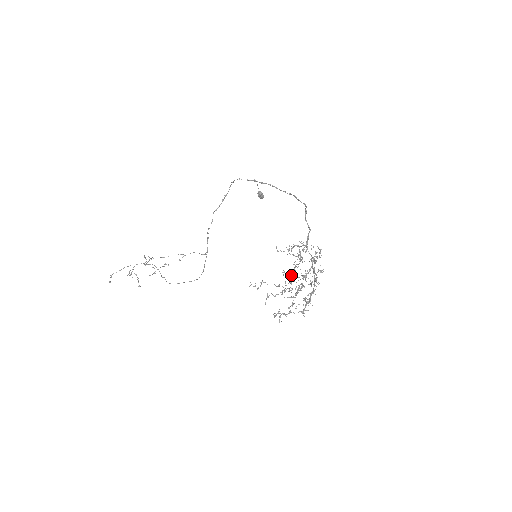
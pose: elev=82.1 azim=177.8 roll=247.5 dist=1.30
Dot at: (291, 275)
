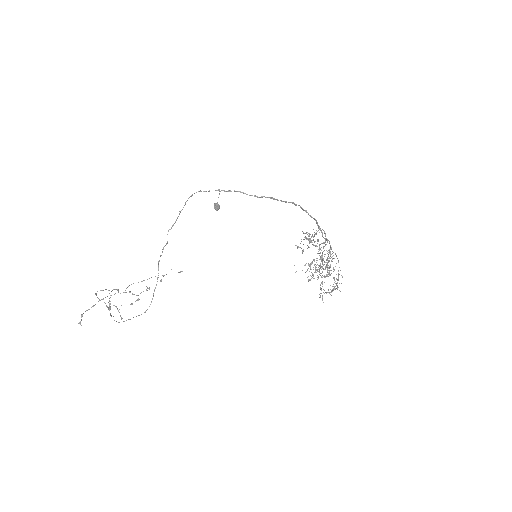
Dot at: occluded
